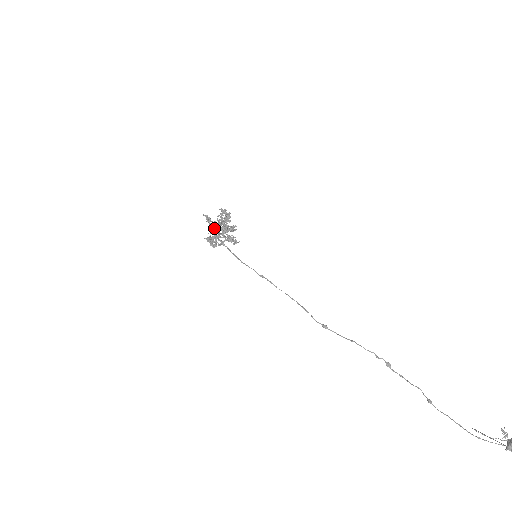
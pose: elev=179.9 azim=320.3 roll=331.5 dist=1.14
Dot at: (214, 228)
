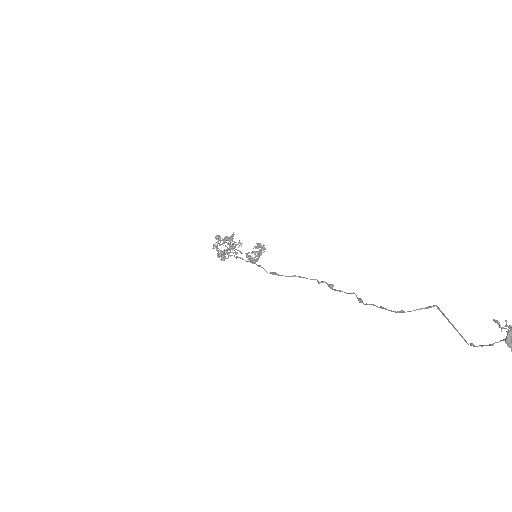
Dot at: occluded
